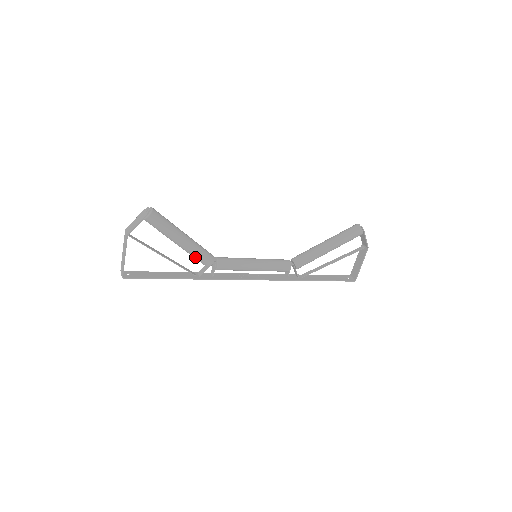
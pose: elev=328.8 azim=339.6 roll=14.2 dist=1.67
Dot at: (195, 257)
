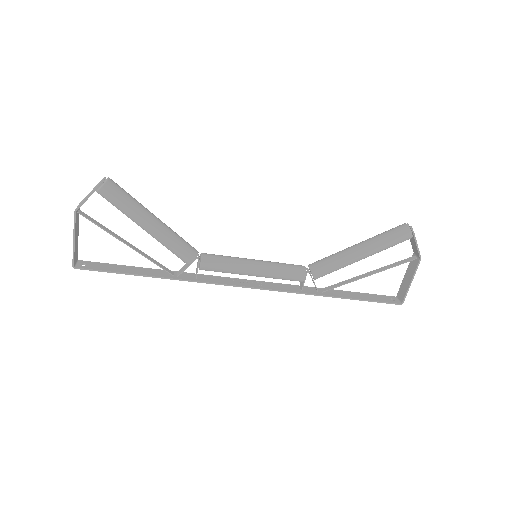
Dot at: (169, 249)
